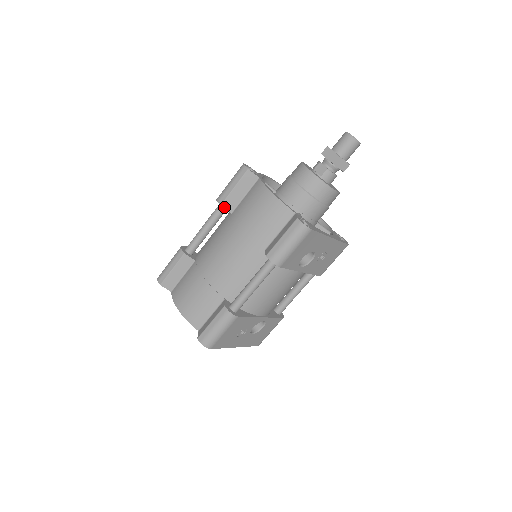
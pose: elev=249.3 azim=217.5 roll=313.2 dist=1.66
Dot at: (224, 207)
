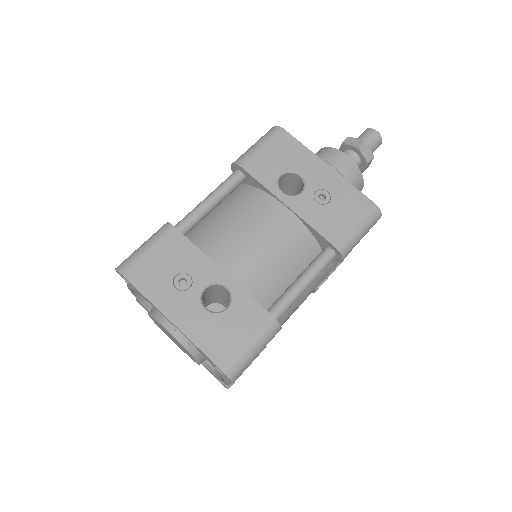
Dot at: occluded
